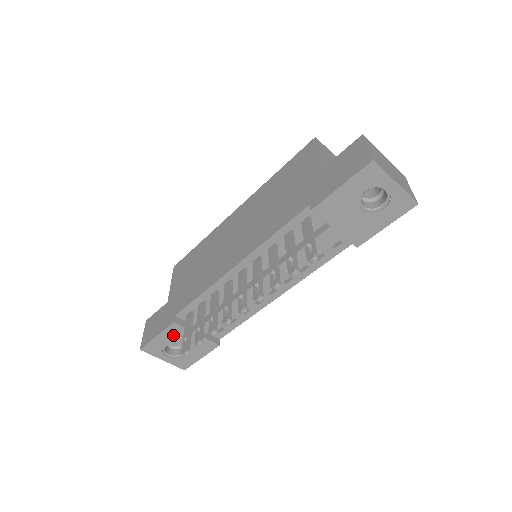
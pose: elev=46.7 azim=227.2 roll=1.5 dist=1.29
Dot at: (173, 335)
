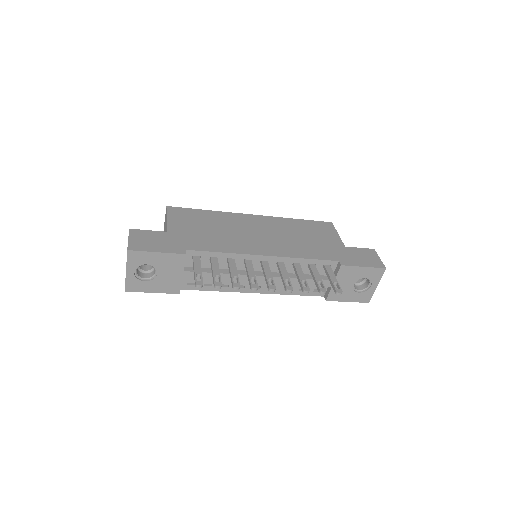
Dot at: (168, 261)
